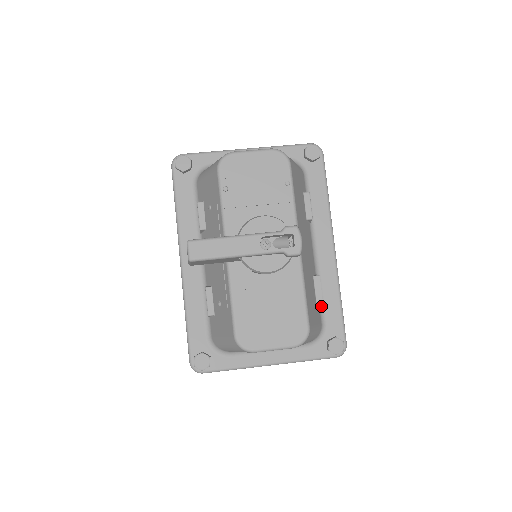
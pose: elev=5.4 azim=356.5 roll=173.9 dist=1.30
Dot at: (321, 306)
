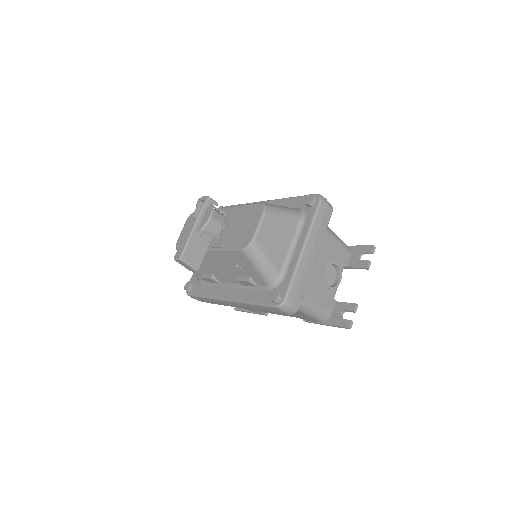
Dot at: occluded
